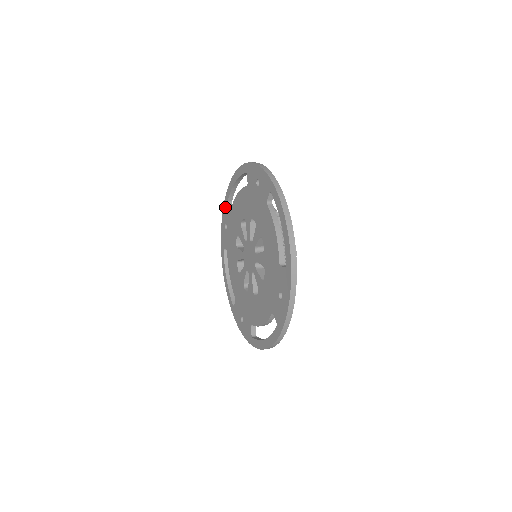
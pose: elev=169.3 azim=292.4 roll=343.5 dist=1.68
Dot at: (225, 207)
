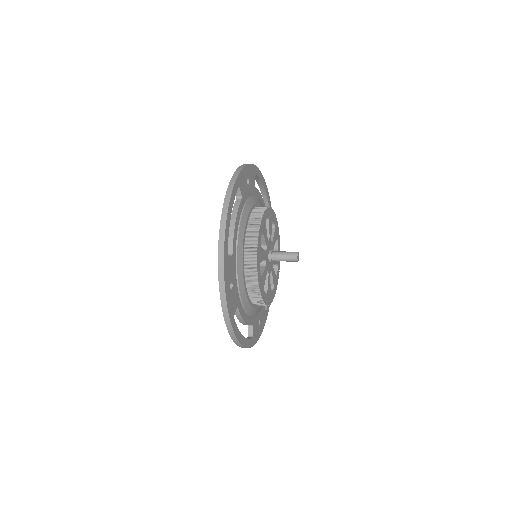
Dot at: occluded
